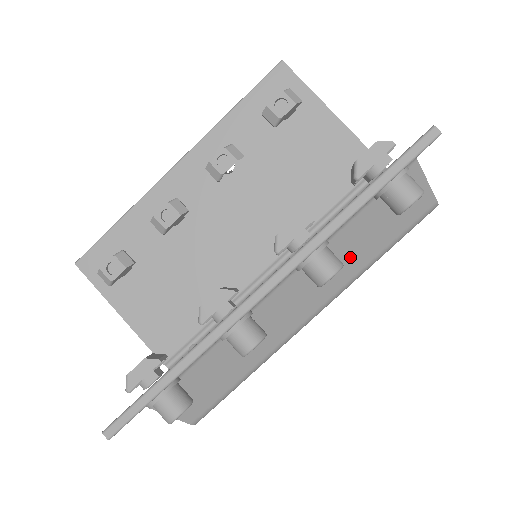
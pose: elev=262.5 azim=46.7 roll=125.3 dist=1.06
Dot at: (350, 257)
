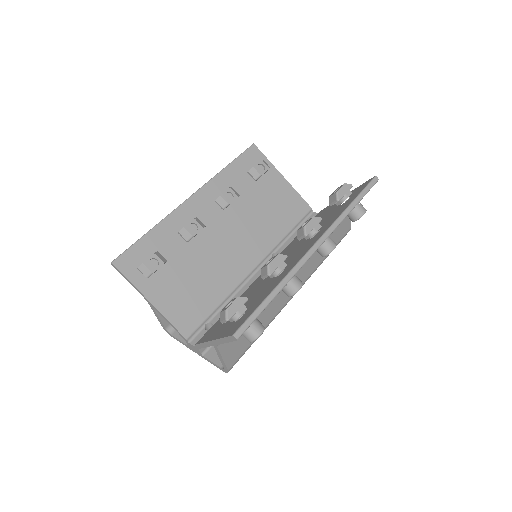
Dot at: occluded
